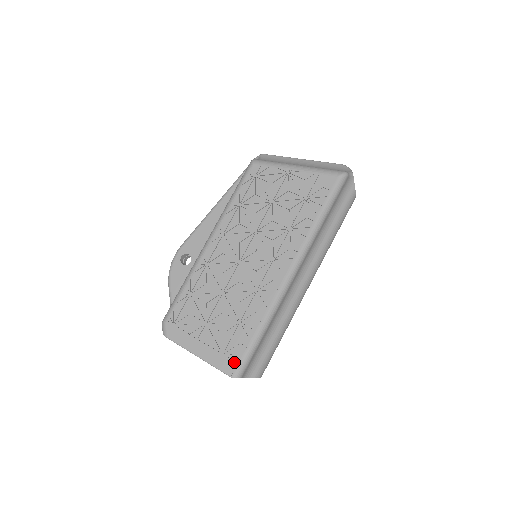
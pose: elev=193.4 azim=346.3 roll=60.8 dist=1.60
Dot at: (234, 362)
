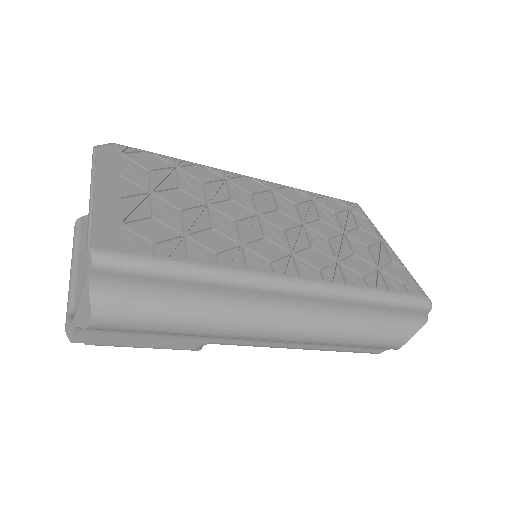
Dot at: (119, 243)
